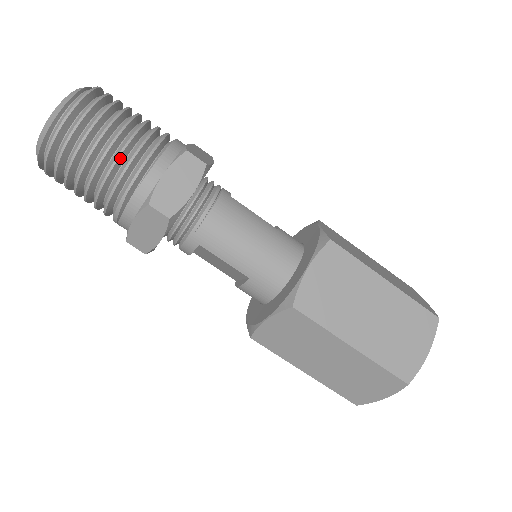
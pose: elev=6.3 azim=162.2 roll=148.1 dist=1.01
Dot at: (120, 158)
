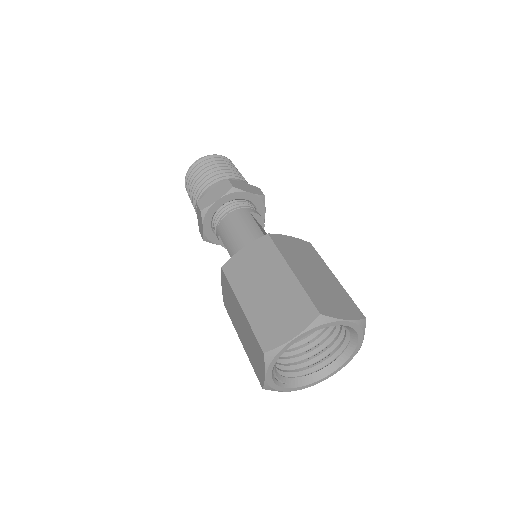
Dot at: (201, 182)
